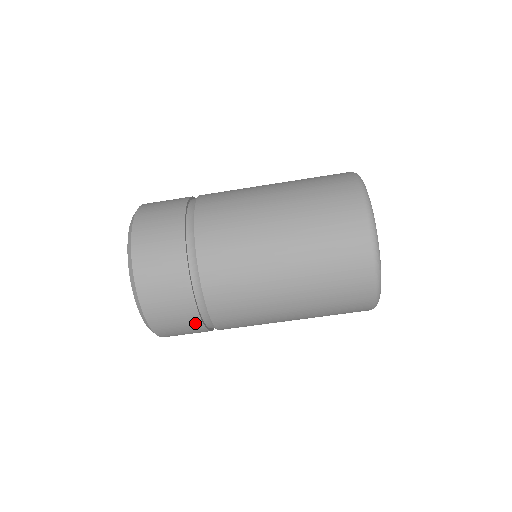
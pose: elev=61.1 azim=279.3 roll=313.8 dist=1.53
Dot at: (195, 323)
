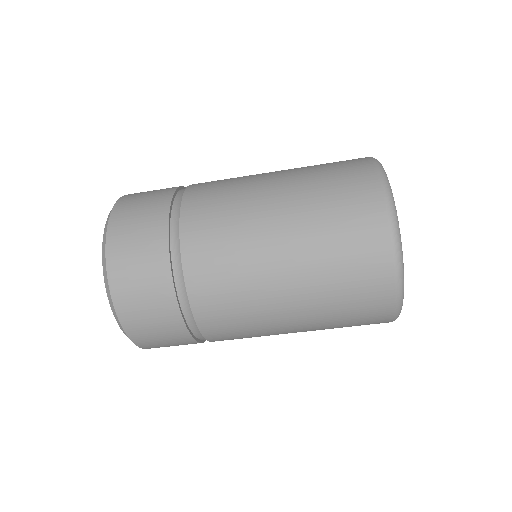
Dot at: (190, 343)
